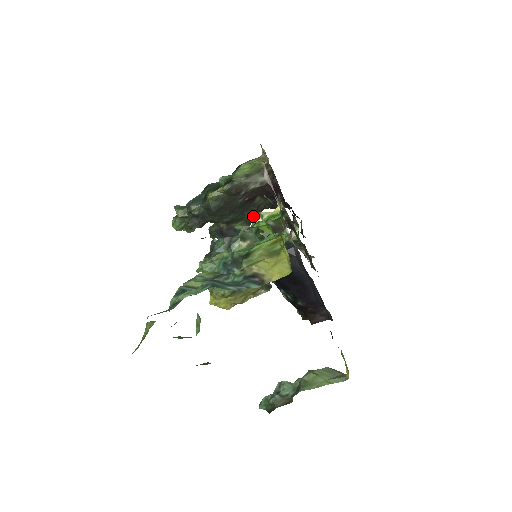
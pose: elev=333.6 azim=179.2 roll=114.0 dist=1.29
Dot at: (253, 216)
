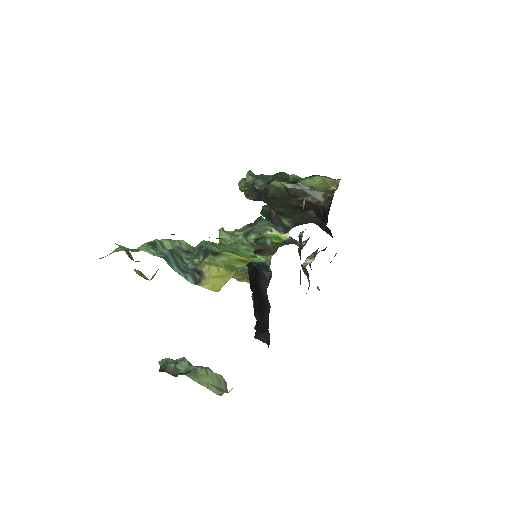
Dot at: (301, 222)
